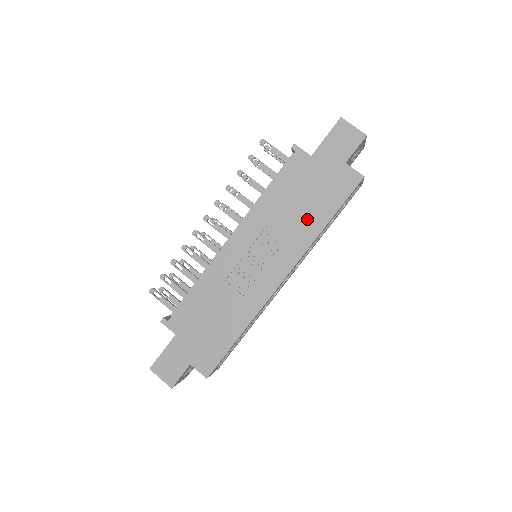
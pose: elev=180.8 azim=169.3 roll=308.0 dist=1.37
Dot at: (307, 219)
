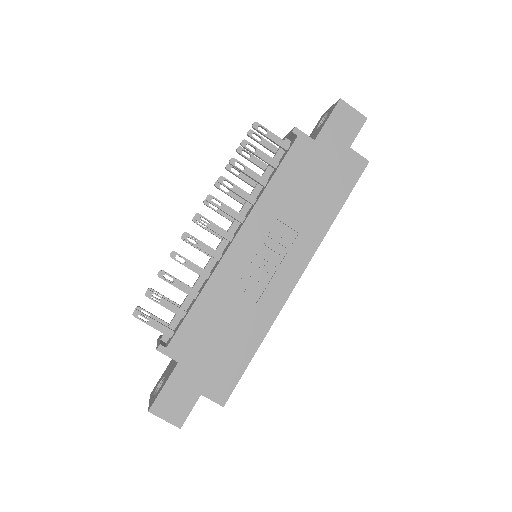
Dot at: (317, 210)
